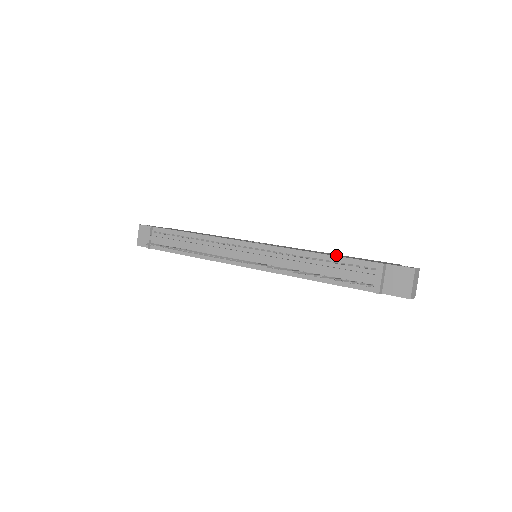
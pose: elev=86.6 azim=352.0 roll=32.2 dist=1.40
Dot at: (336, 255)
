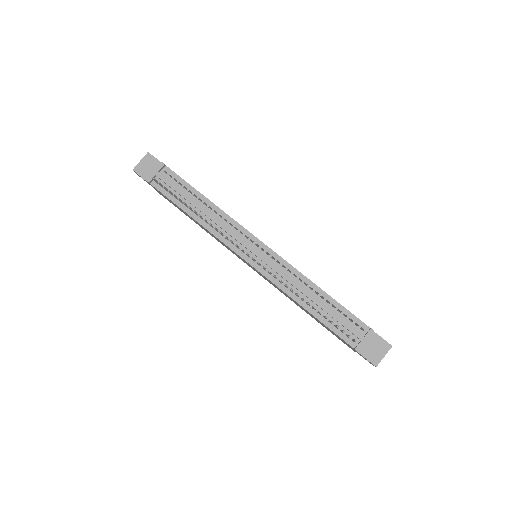
Dot at: occluded
